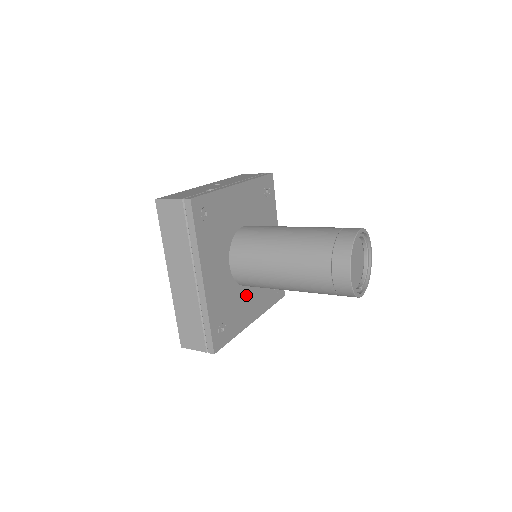
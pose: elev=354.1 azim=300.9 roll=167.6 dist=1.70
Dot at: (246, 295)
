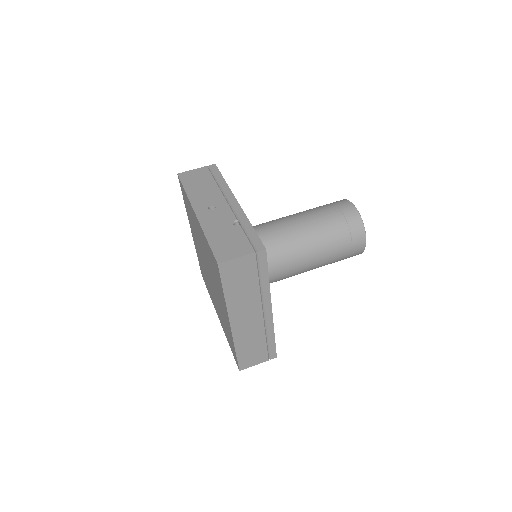
Dot at: occluded
